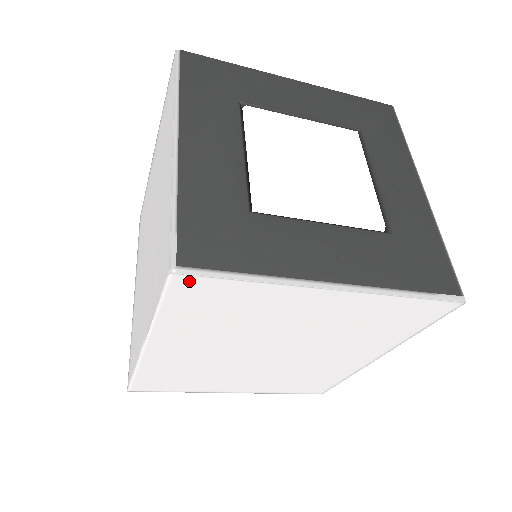
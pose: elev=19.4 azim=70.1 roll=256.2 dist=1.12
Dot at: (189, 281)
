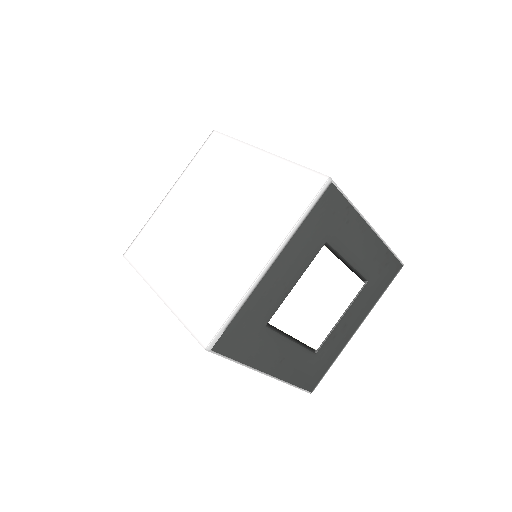
Dot at: occluded
